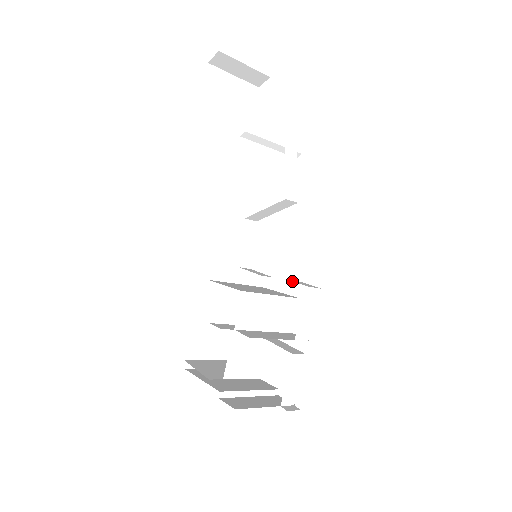
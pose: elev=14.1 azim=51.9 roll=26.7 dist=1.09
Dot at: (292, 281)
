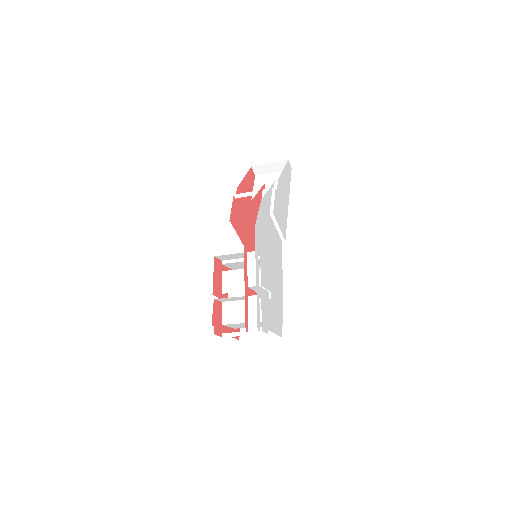
Dot at: occluded
